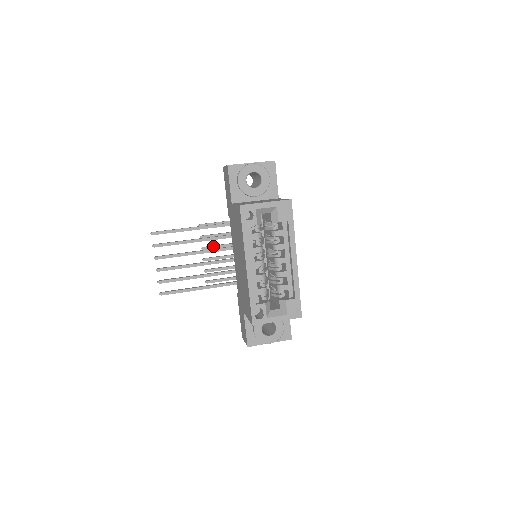
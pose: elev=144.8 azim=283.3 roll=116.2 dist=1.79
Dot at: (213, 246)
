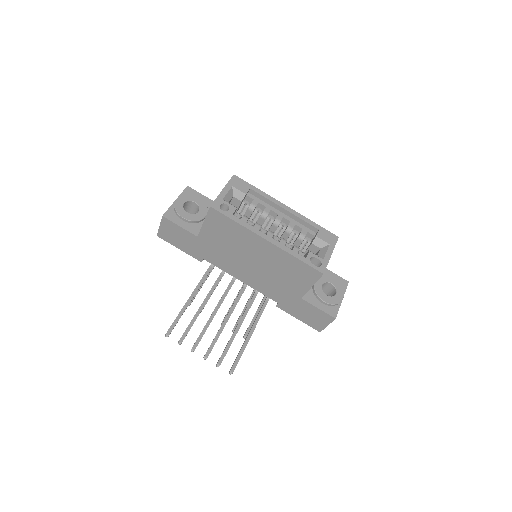
Dot at: occluded
